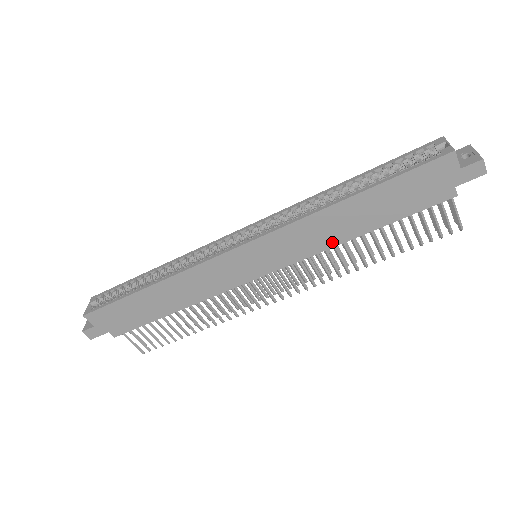
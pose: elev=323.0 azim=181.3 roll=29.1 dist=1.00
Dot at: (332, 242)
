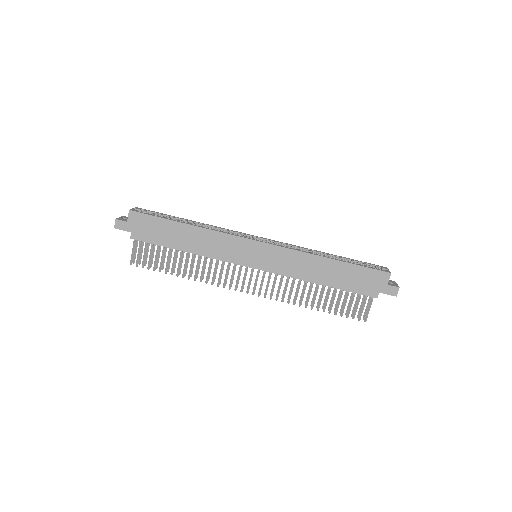
Dot at: (303, 277)
